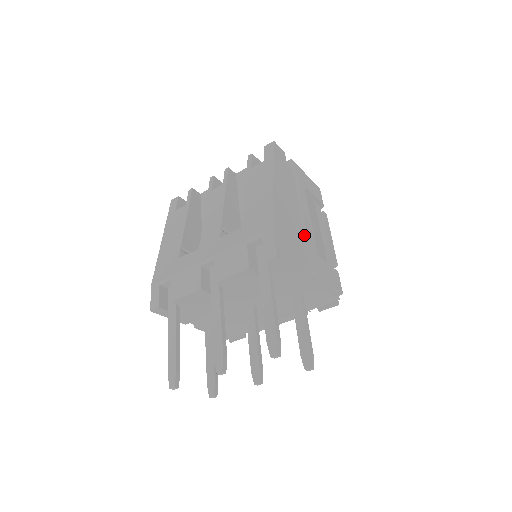
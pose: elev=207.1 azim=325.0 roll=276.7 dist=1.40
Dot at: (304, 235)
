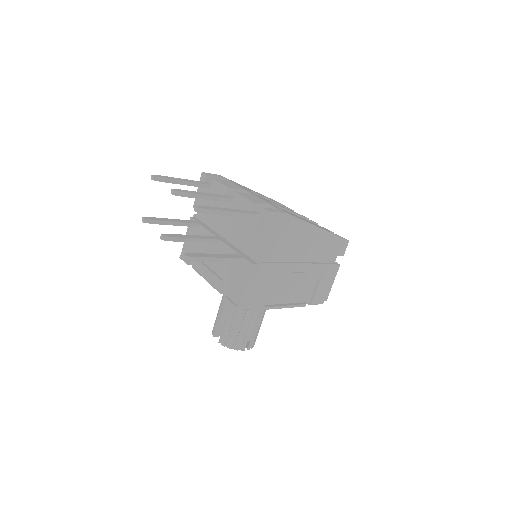
Dot at: (286, 262)
